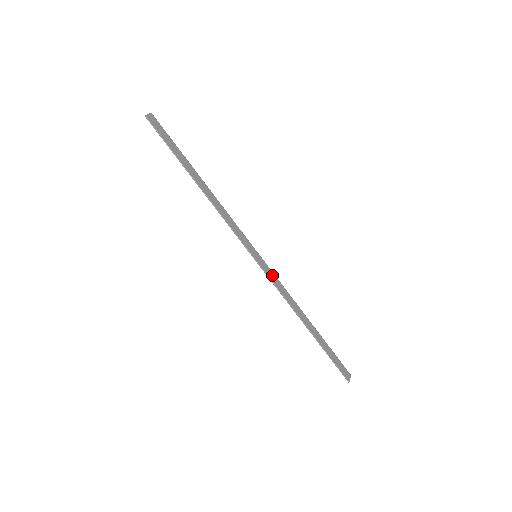
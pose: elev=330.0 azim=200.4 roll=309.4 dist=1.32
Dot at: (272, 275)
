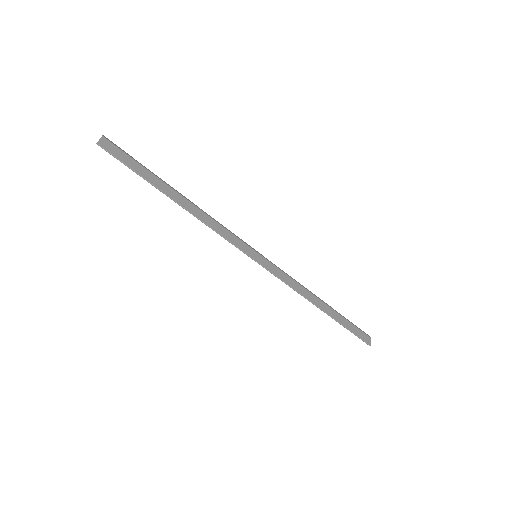
Dot at: (277, 270)
